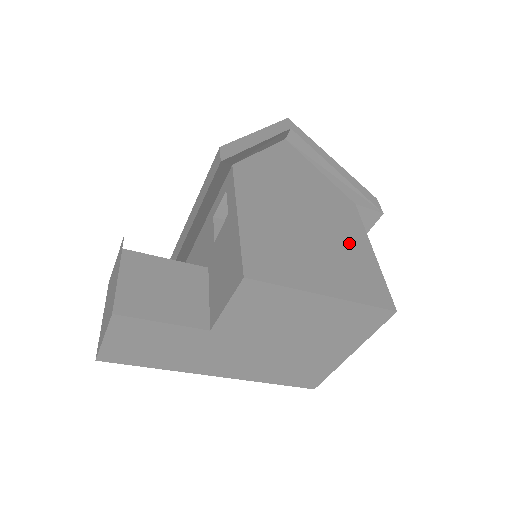
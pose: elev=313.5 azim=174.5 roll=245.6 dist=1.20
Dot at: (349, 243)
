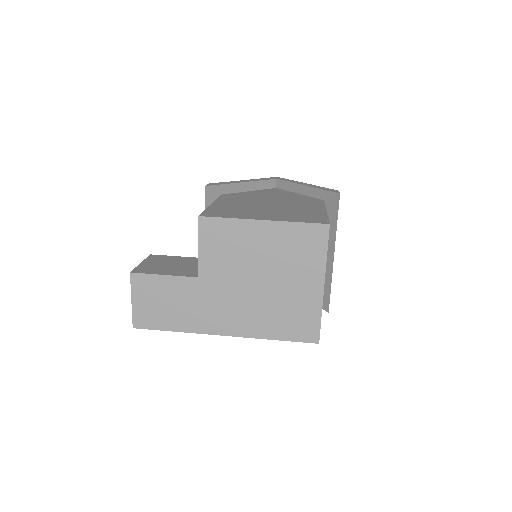
Dot at: (303, 209)
